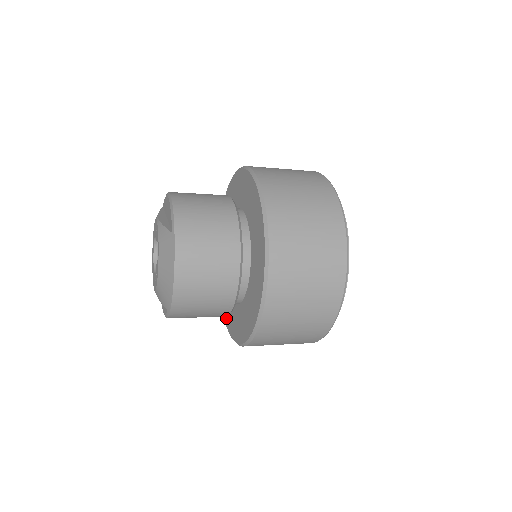
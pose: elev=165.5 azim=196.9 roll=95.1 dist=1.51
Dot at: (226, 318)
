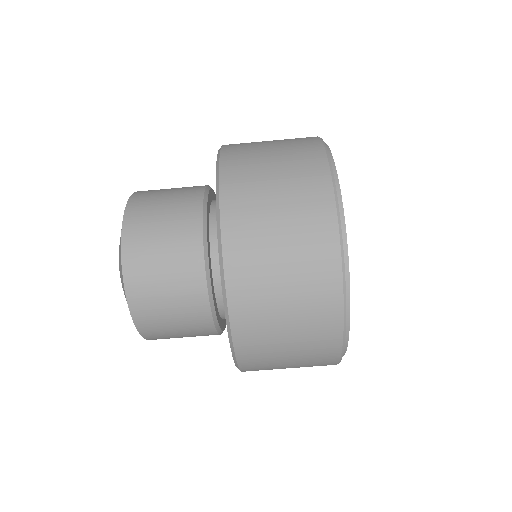
Dot at: occluded
